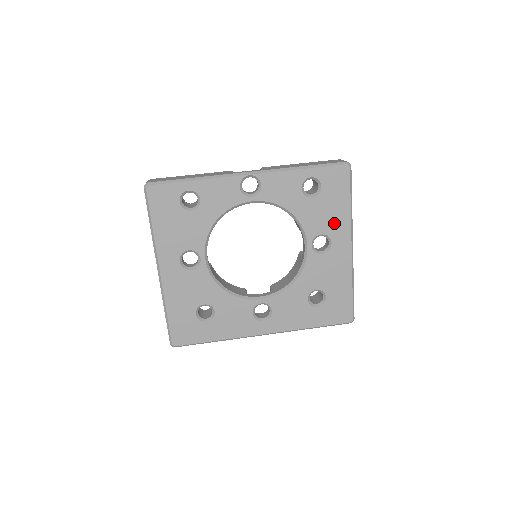
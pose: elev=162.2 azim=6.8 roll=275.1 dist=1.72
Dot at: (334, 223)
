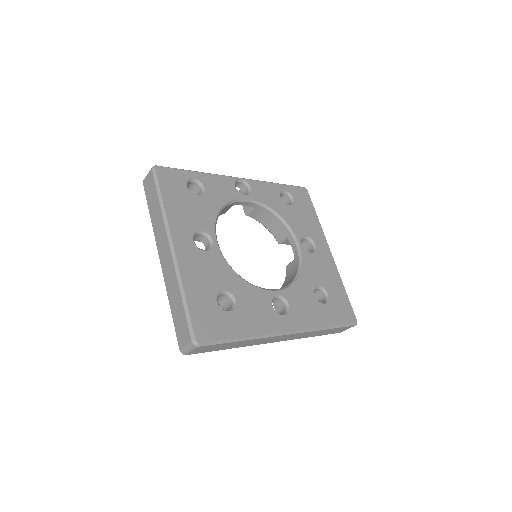
Dot at: (311, 229)
